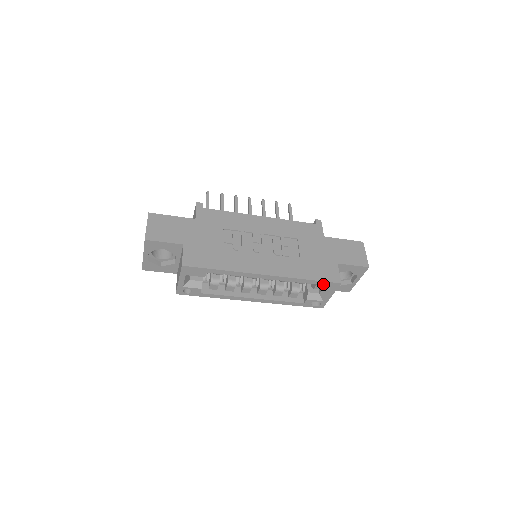
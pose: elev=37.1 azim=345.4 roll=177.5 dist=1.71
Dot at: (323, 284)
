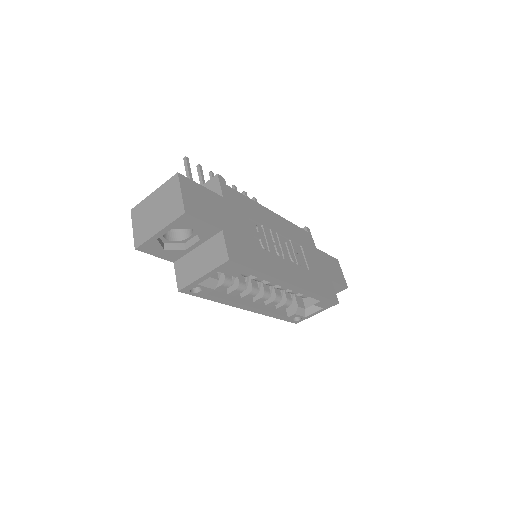
Dot at: (326, 301)
